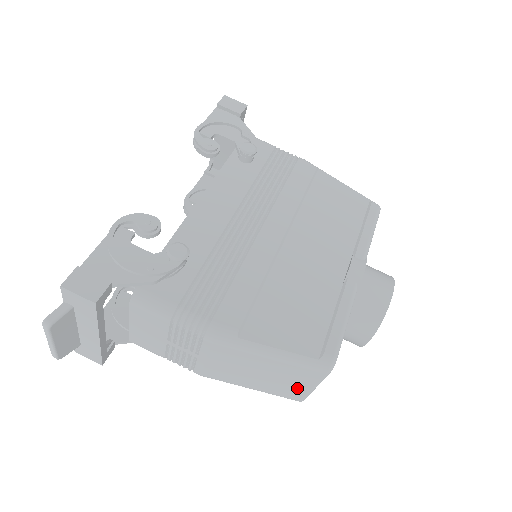
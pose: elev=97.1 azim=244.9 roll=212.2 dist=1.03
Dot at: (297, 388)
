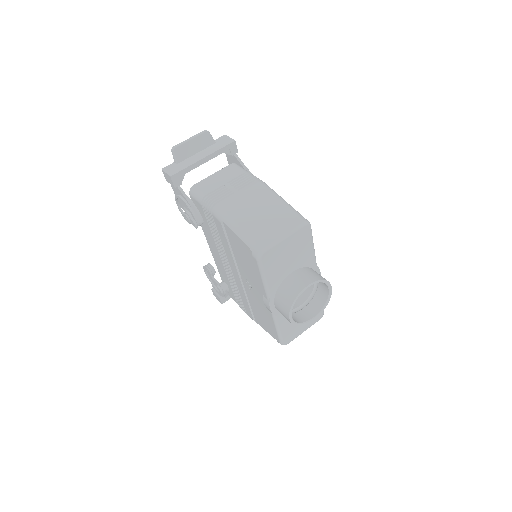
Dot at: (273, 233)
